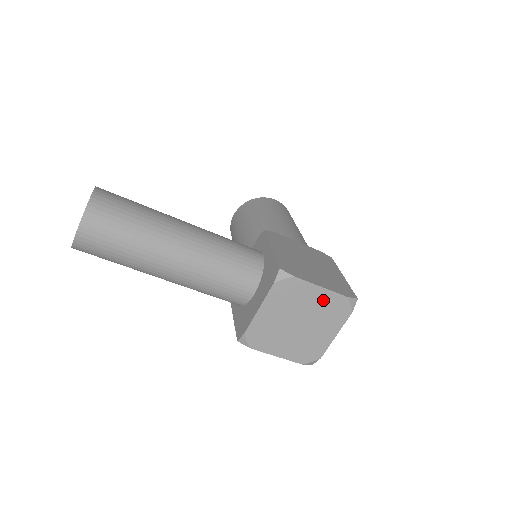
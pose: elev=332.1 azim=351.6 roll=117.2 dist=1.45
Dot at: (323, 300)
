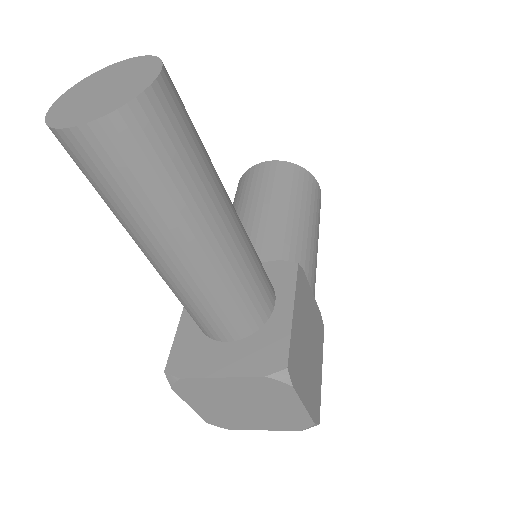
Dot at: (291, 411)
